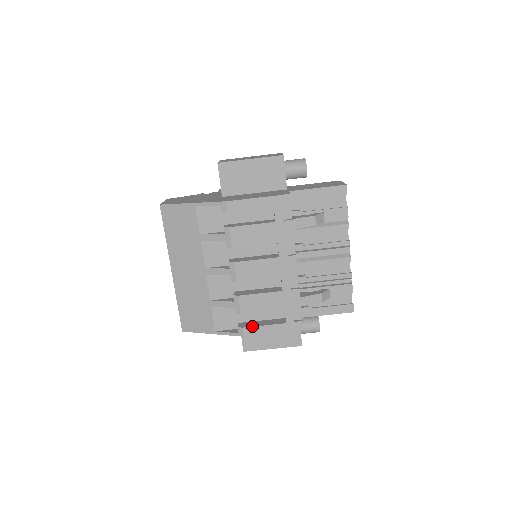
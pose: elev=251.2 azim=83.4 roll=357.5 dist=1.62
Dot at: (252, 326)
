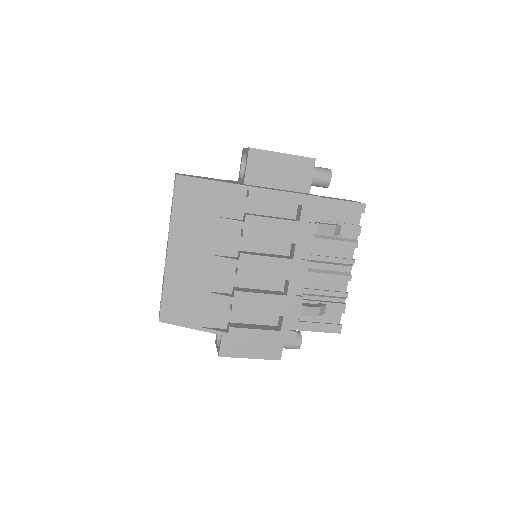
Dot at: (245, 328)
